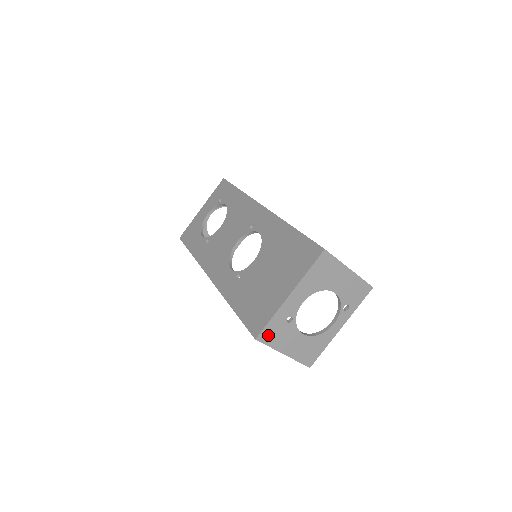
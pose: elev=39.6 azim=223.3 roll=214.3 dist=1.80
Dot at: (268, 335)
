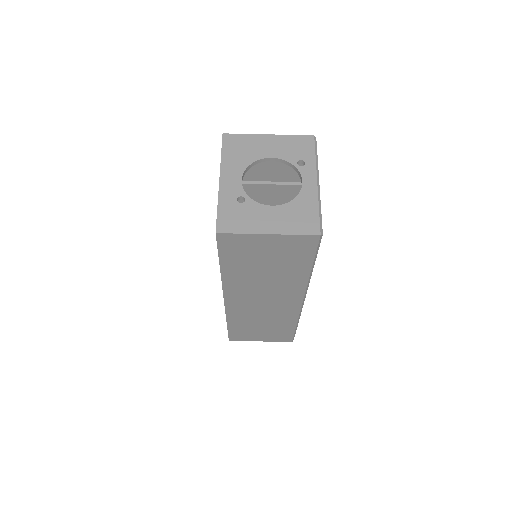
Dot at: (228, 223)
